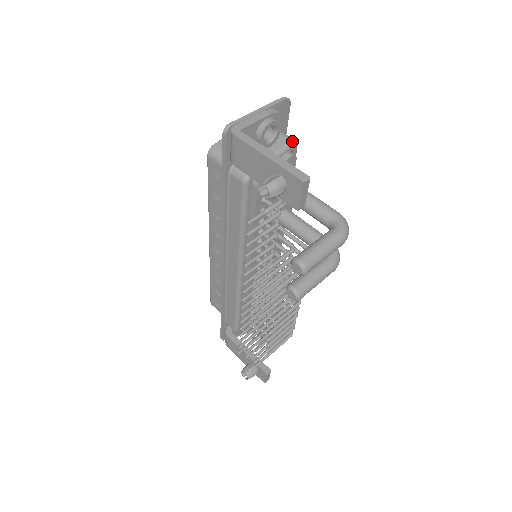
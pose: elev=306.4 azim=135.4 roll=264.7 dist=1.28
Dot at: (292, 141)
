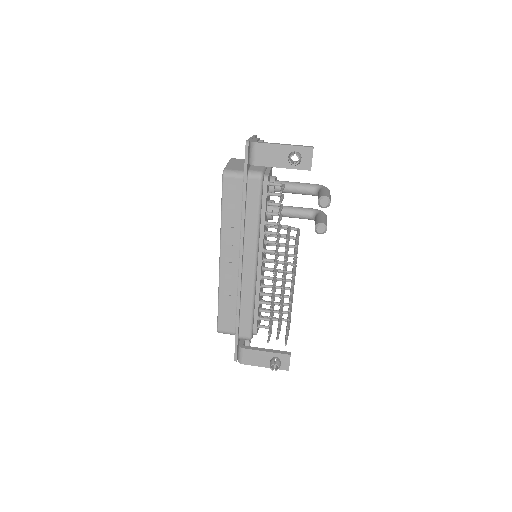
Dot at: occluded
